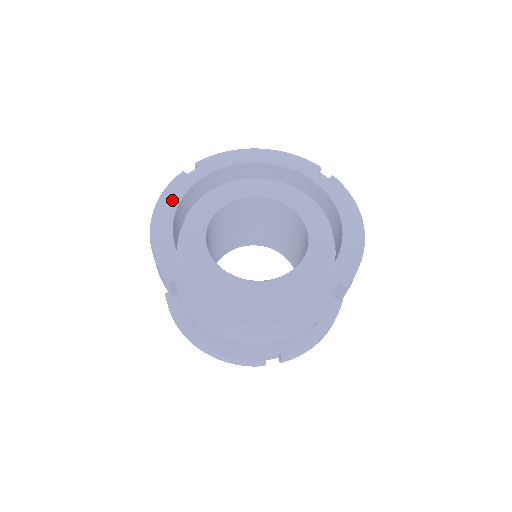
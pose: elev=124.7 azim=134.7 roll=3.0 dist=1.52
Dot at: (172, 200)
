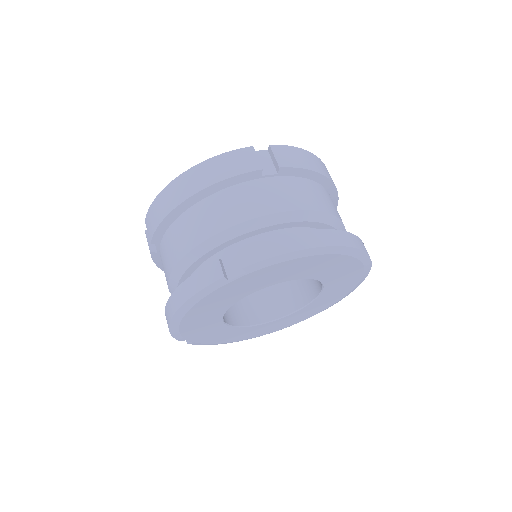
Dot at: occluded
